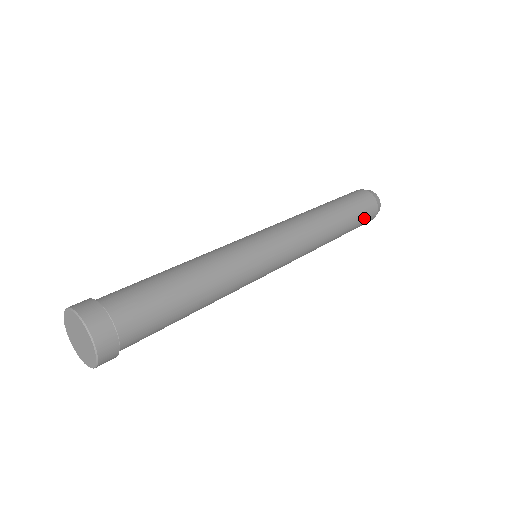
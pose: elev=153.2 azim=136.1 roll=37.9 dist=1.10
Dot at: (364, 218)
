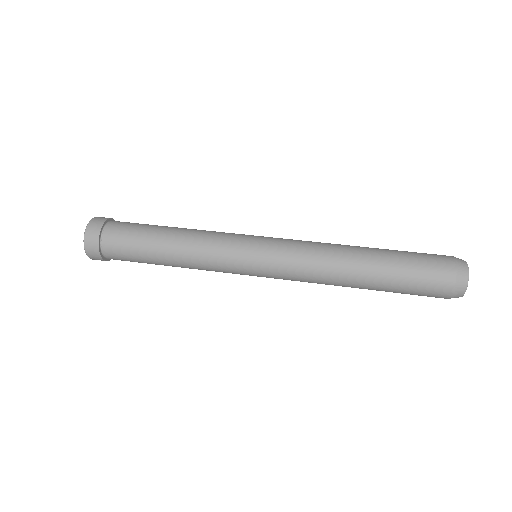
Dot at: (420, 288)
